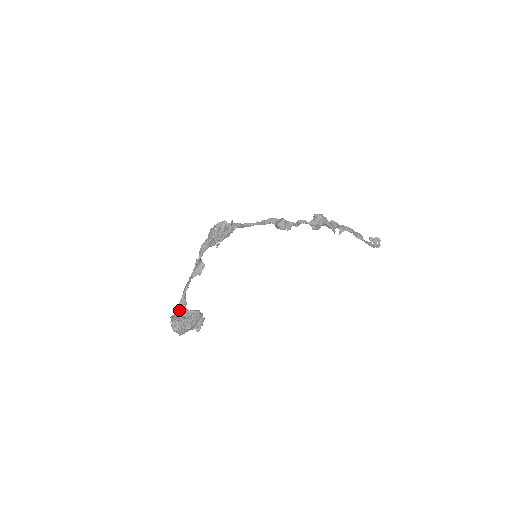
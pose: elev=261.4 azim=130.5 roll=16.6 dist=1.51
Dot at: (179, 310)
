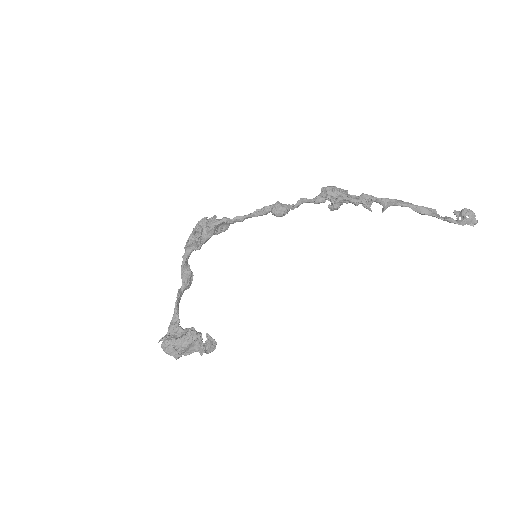
Dot at: (170, 328)
